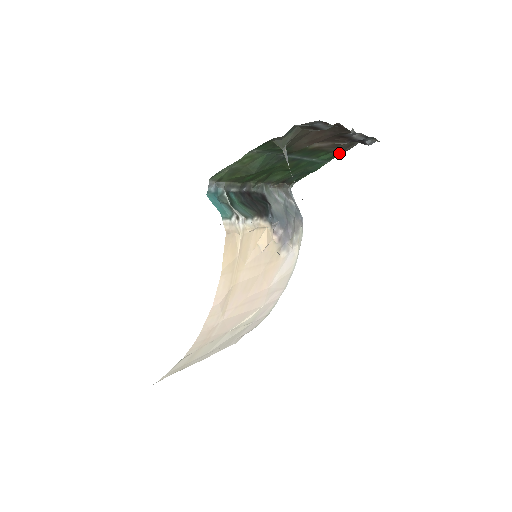
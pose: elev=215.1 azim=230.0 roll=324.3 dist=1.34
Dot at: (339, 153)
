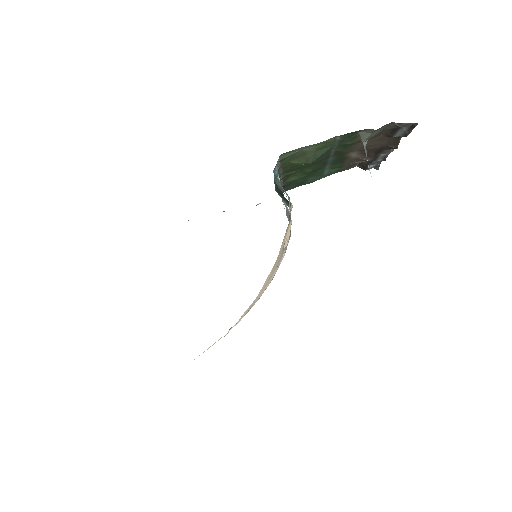
Dot at: (339, 171)
